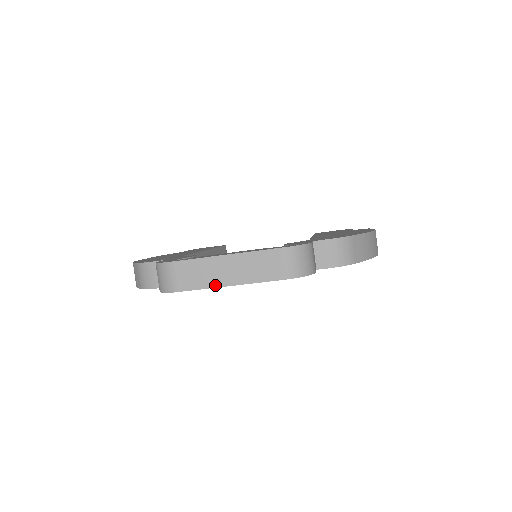
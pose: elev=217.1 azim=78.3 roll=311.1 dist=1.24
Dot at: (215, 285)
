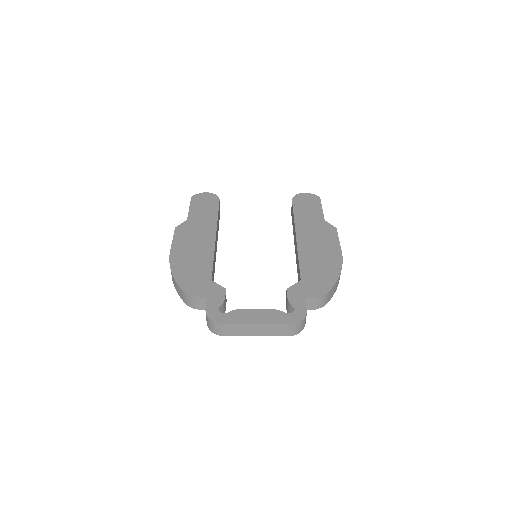
Dot at: (247, 335)
